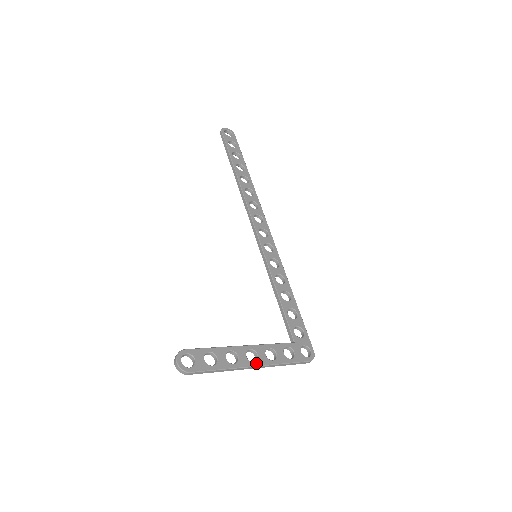
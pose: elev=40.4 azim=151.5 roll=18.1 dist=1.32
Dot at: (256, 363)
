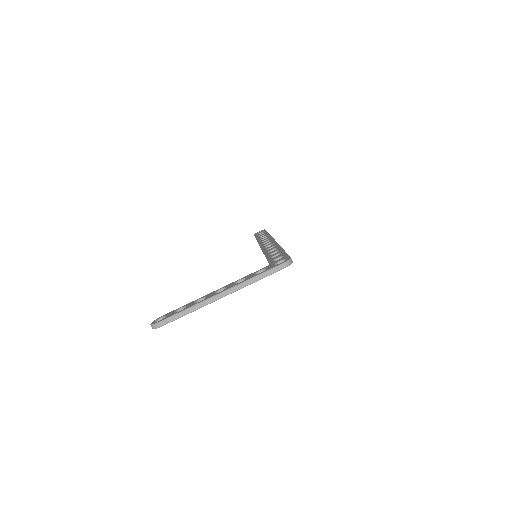
Dot at: (222, 291)
